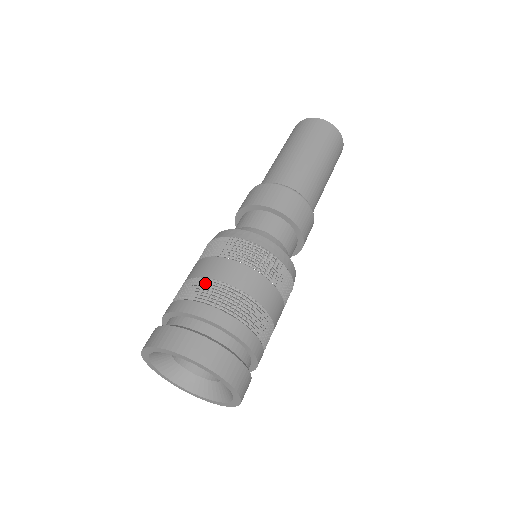
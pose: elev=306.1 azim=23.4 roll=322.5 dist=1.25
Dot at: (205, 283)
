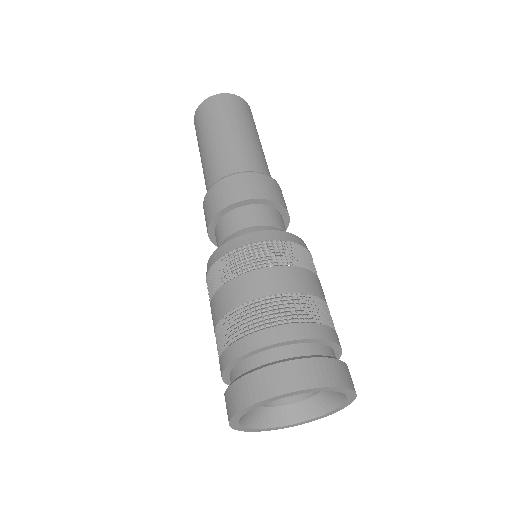
Dot at: (269, 302)
